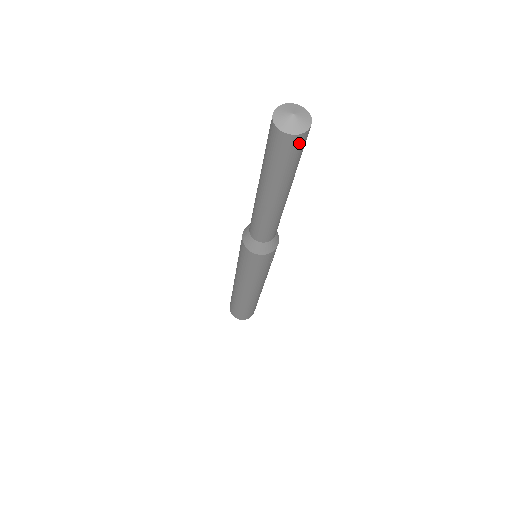
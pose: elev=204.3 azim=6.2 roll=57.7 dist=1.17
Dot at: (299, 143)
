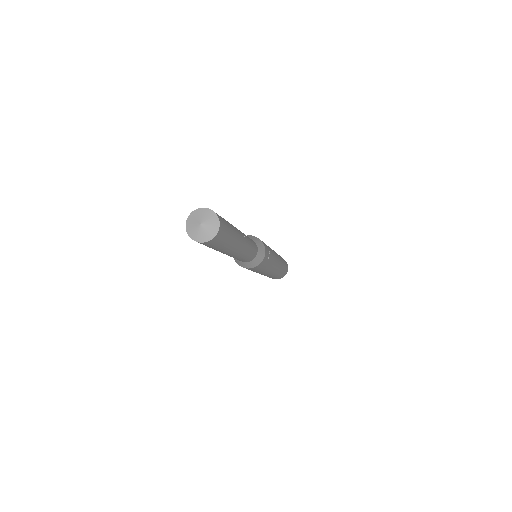
Dot at: (220, 235)
